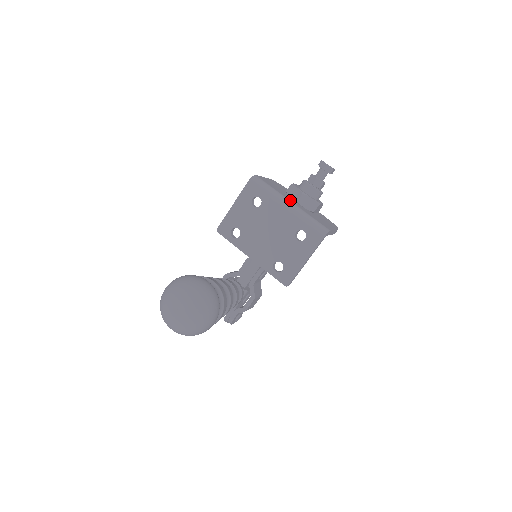
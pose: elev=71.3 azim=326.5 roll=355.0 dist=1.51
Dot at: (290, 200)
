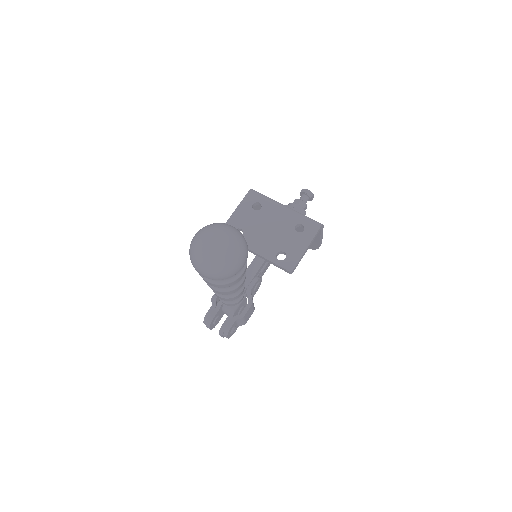
Dot at: occluded
